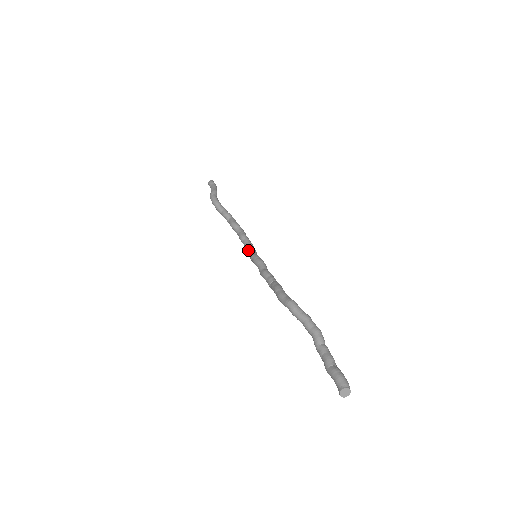
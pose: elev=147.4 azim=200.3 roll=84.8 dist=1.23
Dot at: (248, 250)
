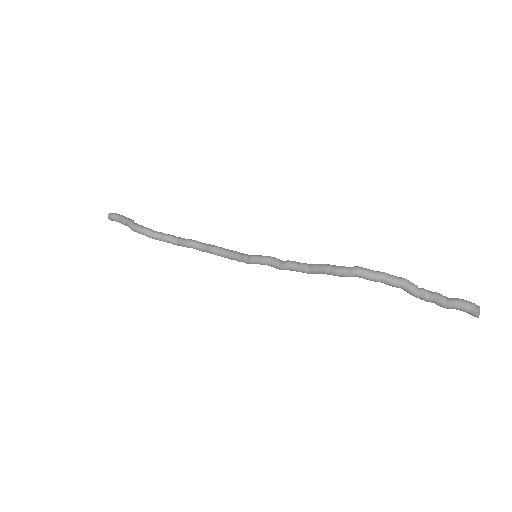
Dot at: (236, 256)
